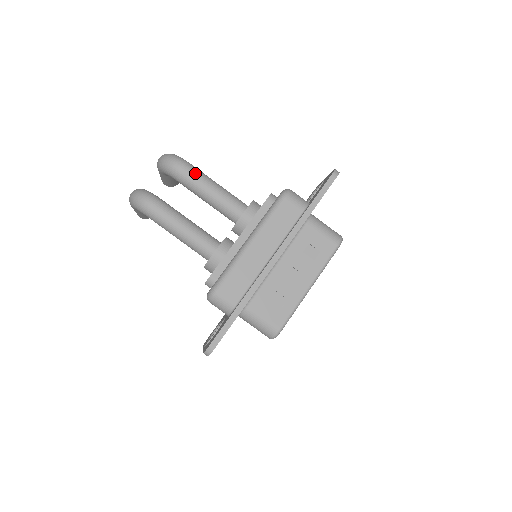
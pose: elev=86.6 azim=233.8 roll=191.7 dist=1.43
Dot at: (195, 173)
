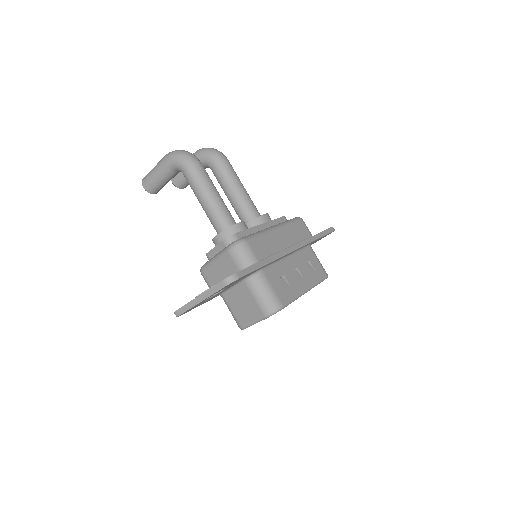
Dot at: occluded
